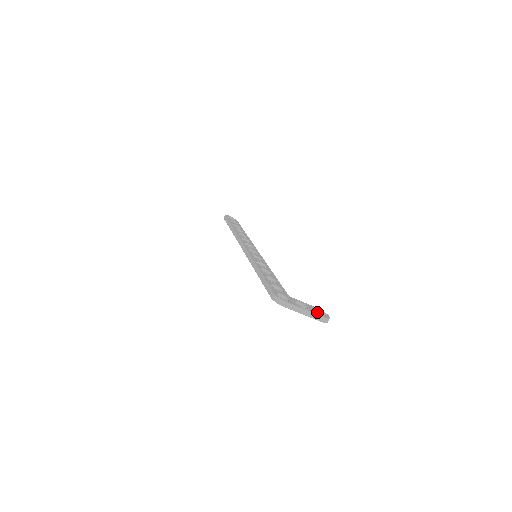
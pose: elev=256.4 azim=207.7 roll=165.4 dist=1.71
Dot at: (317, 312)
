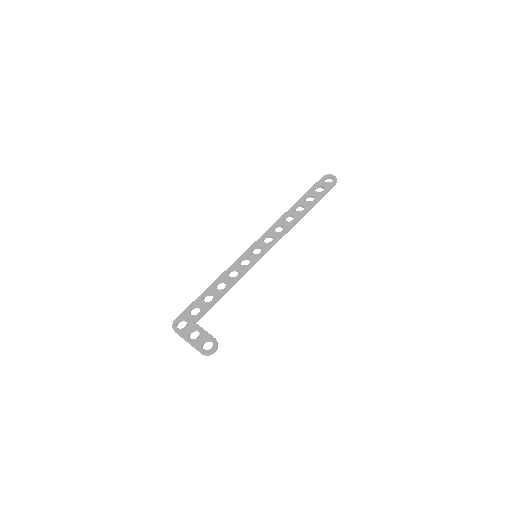
Dot at: (201, 344)
